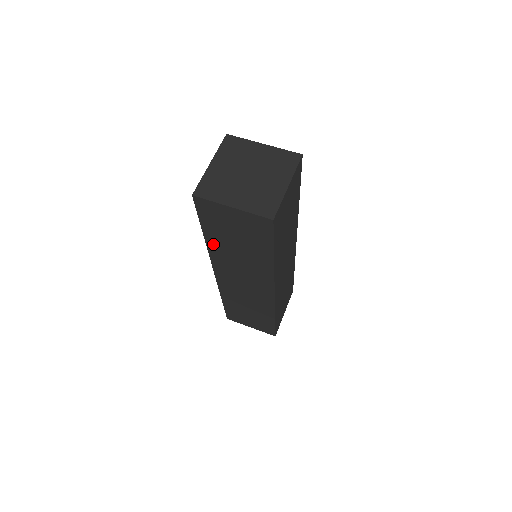
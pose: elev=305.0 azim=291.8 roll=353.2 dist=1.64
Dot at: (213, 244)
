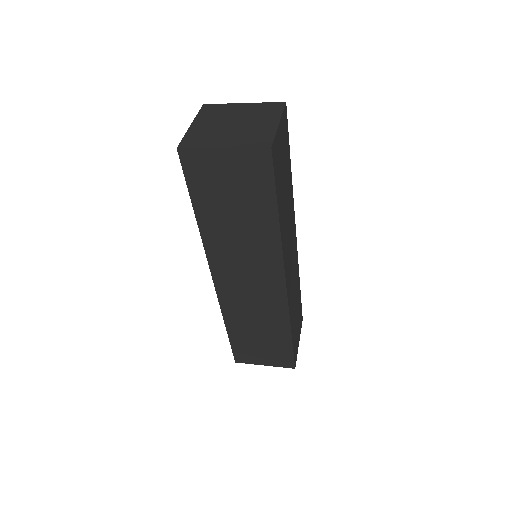
Dot at: (207, 226)
